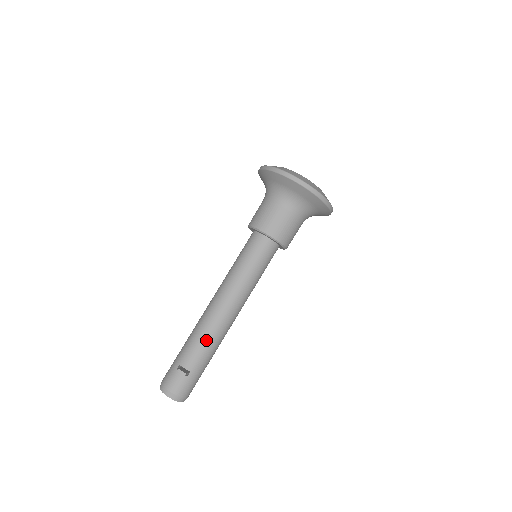
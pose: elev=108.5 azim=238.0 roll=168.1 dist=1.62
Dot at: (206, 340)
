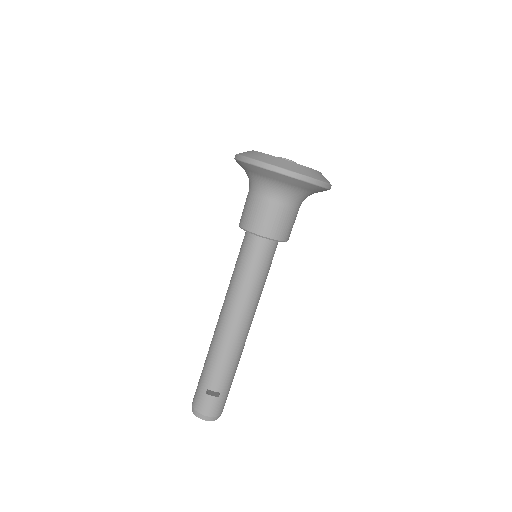
Dot at: (228, 359)
